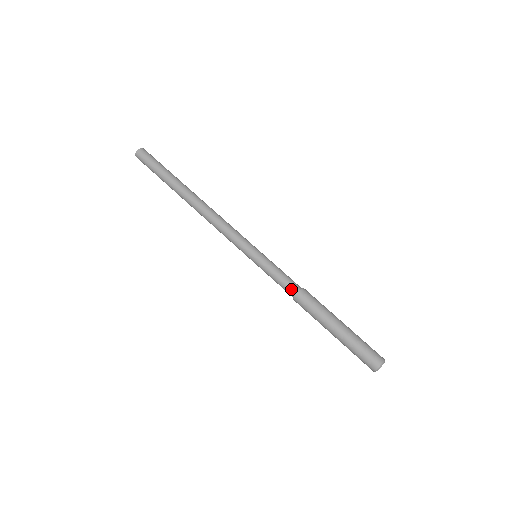
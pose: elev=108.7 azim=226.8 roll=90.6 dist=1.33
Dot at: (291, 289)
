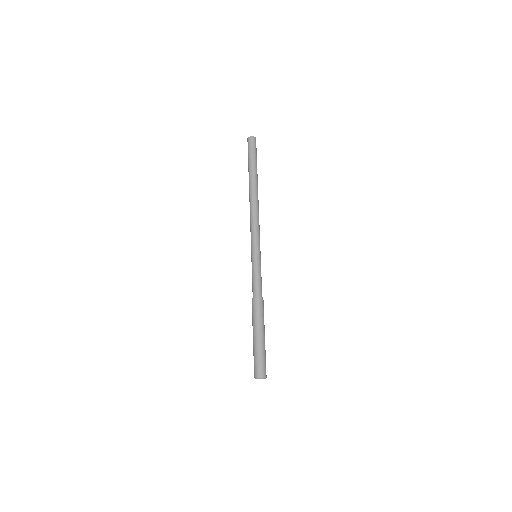
Dot at: (254, 292)
